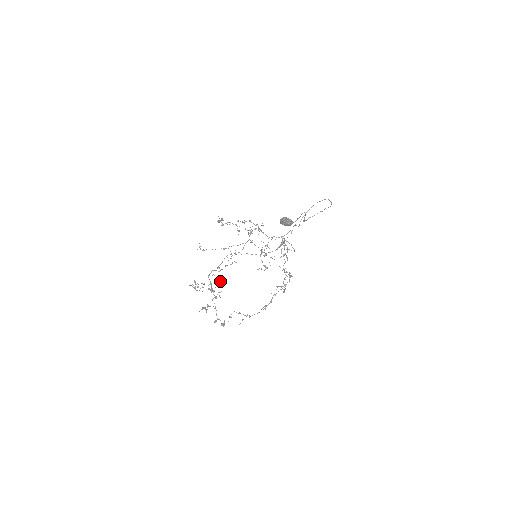
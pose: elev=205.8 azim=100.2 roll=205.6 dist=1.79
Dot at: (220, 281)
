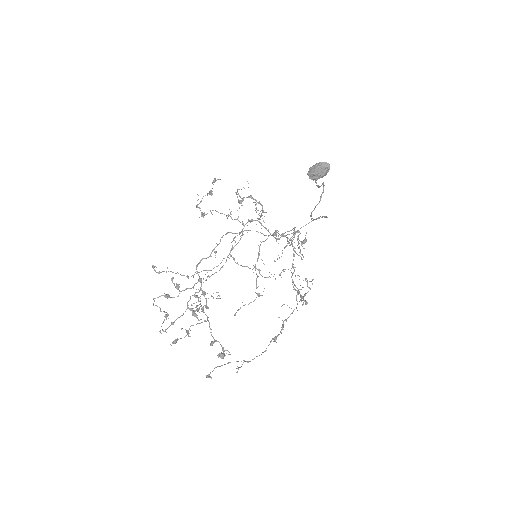
Dot at: (196, 305)
